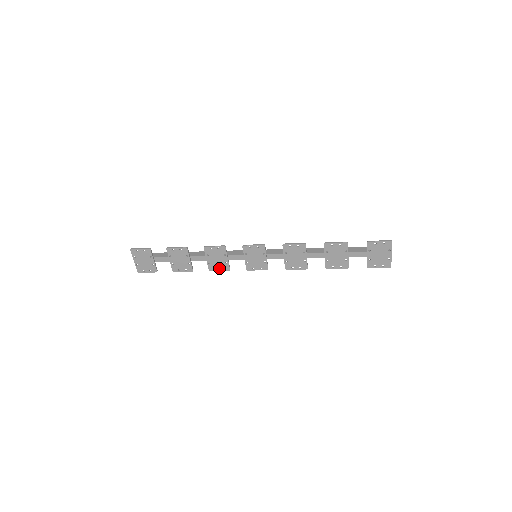
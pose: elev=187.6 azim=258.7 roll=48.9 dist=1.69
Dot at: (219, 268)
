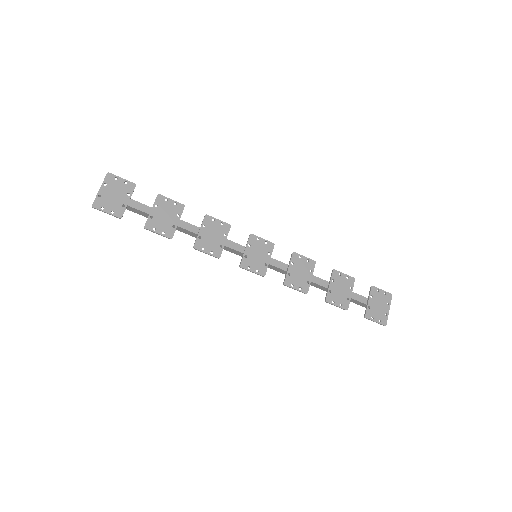
Dot at: (208, 249)
